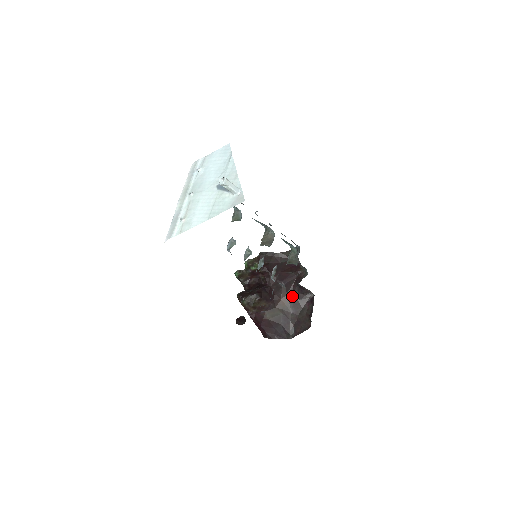
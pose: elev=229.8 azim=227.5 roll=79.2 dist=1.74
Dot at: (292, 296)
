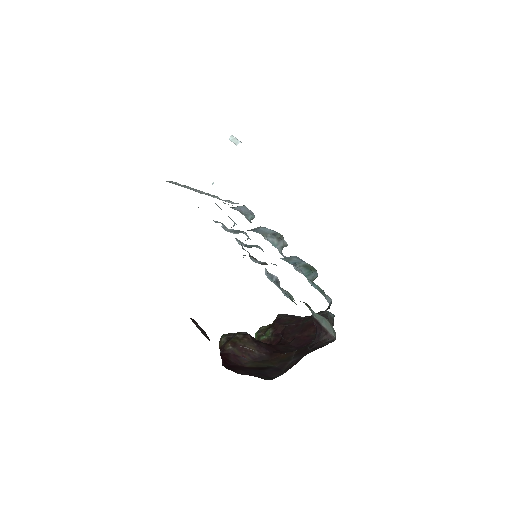
Dot at: (303, 349)
